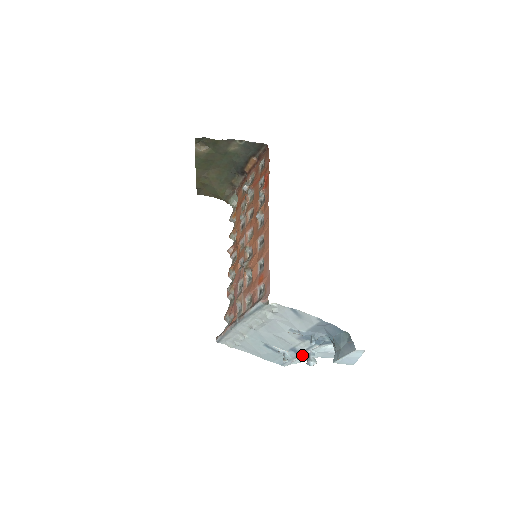
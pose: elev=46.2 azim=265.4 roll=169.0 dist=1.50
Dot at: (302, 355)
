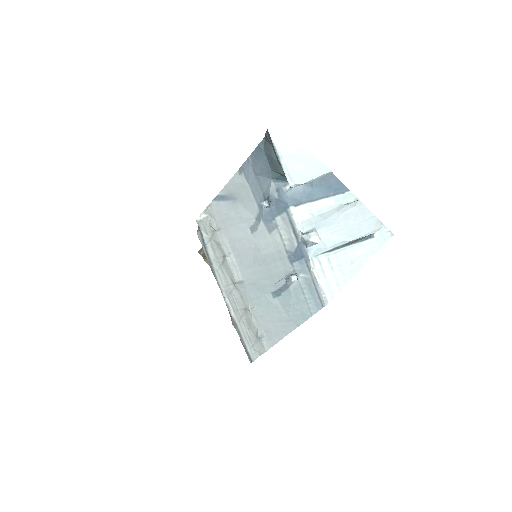
Dot at: (305, 251)
